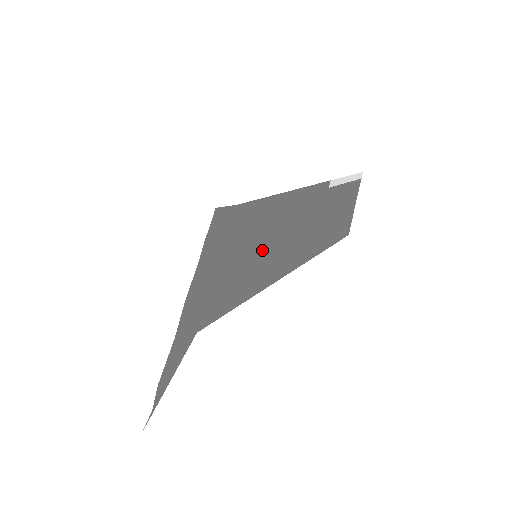
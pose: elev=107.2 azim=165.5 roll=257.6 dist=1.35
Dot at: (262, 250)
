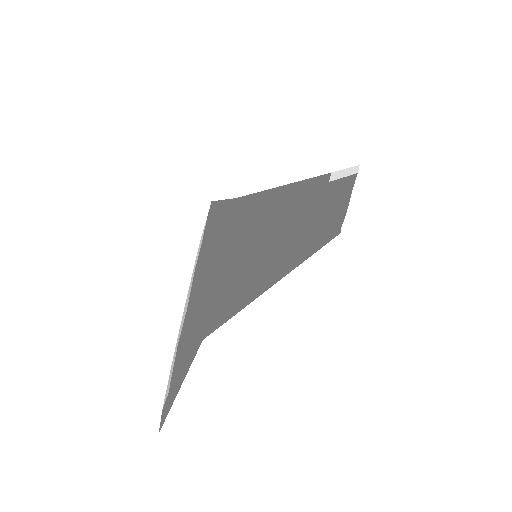
Dot at: (261, 249)
